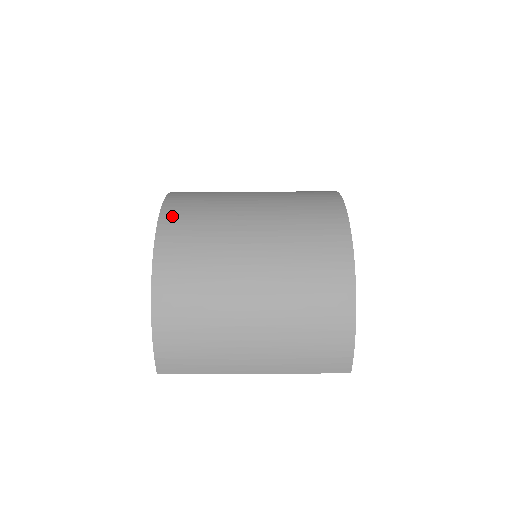
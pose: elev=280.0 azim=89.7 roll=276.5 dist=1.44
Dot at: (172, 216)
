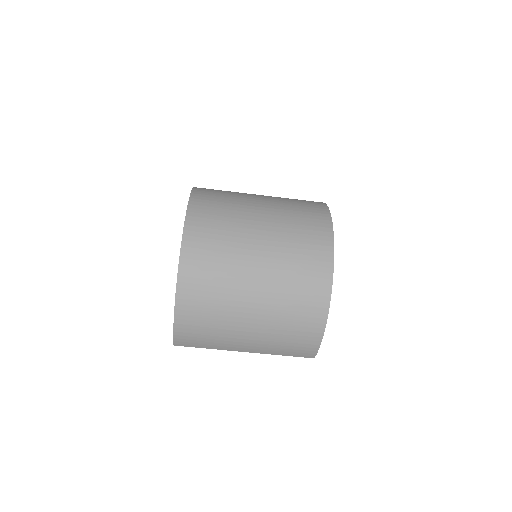
Dot at: (194, 233)
